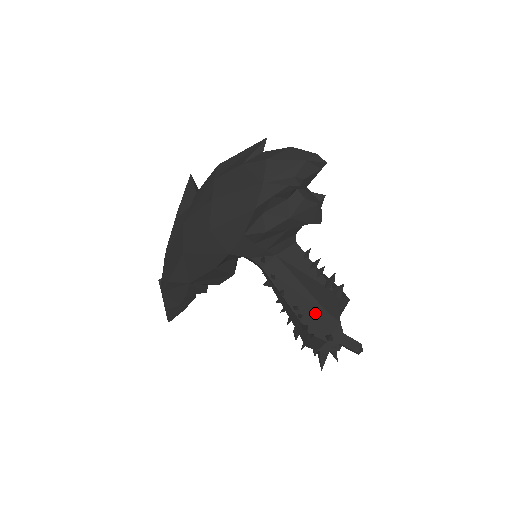
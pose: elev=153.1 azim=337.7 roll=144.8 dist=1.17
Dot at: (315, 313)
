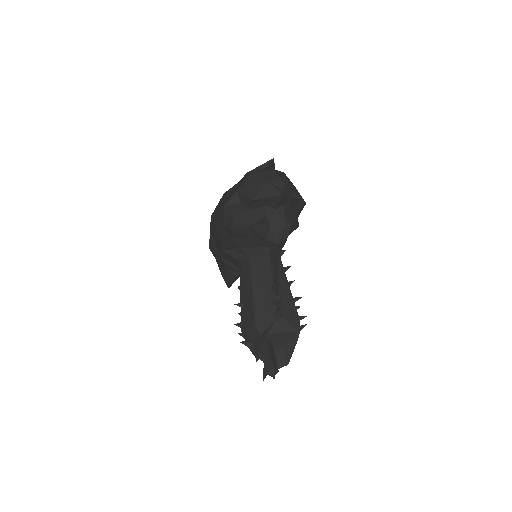
Dot at: (249, 317)
